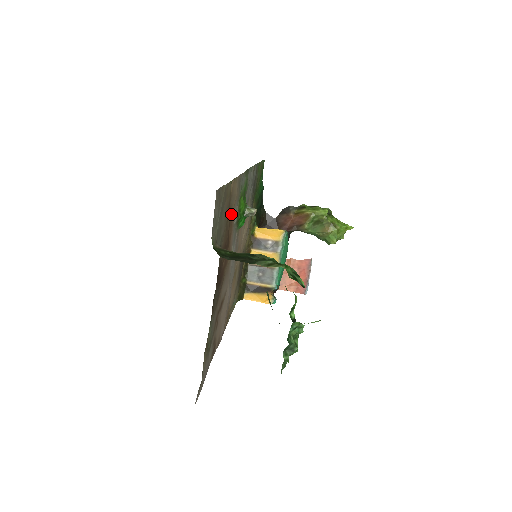
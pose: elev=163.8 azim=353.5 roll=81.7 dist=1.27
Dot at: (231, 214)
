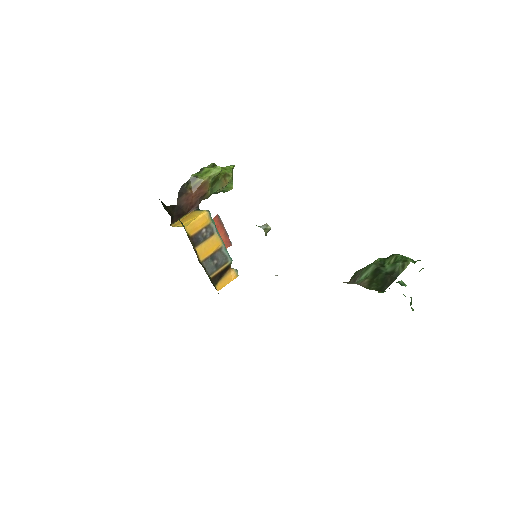
Dot at: occluded
